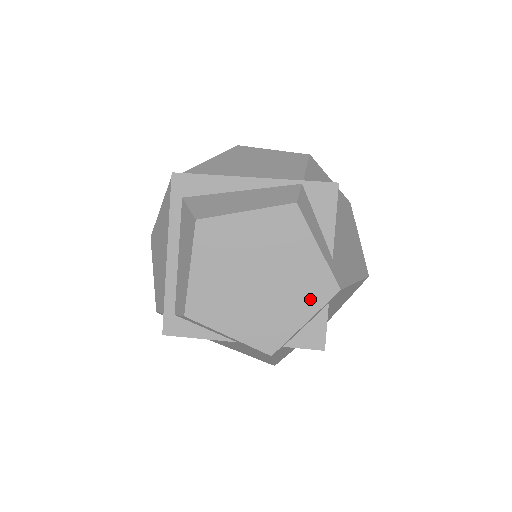
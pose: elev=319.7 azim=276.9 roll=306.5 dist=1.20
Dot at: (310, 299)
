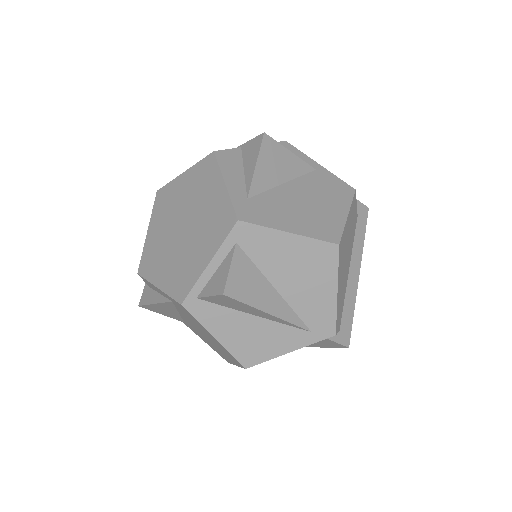
Dot at: (214, 237)
